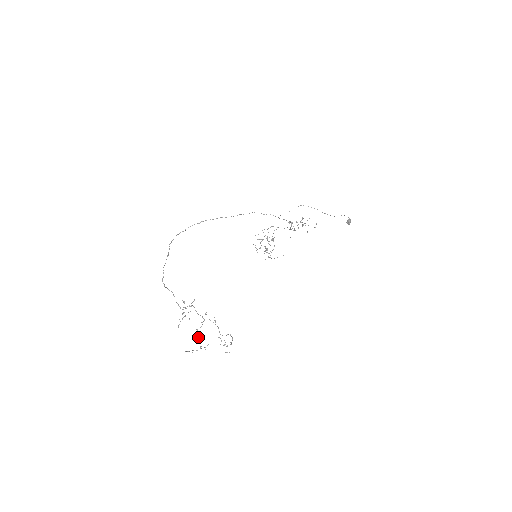
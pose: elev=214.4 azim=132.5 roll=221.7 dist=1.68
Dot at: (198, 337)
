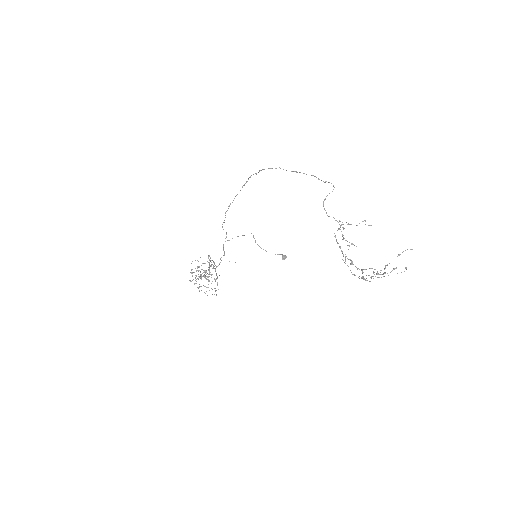
Dot at: (358, 268)
